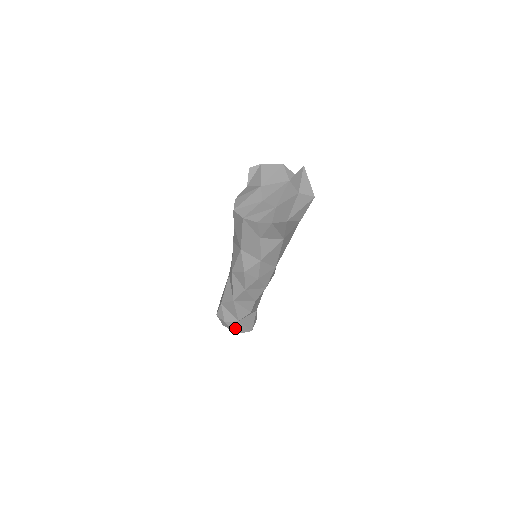
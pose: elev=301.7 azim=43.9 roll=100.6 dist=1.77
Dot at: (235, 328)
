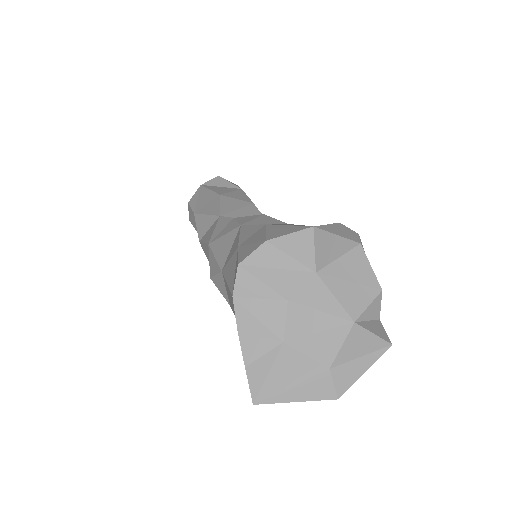
Dot at: occluded
